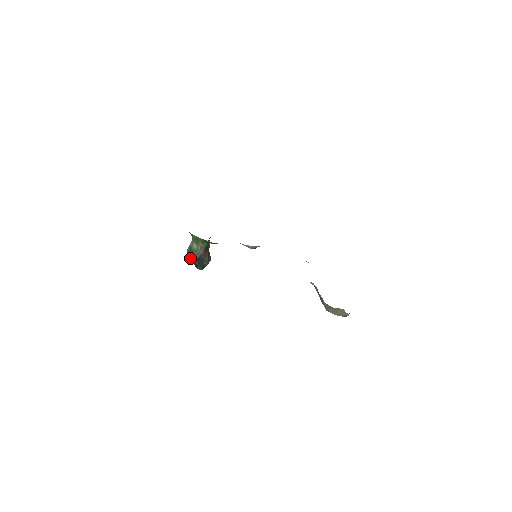
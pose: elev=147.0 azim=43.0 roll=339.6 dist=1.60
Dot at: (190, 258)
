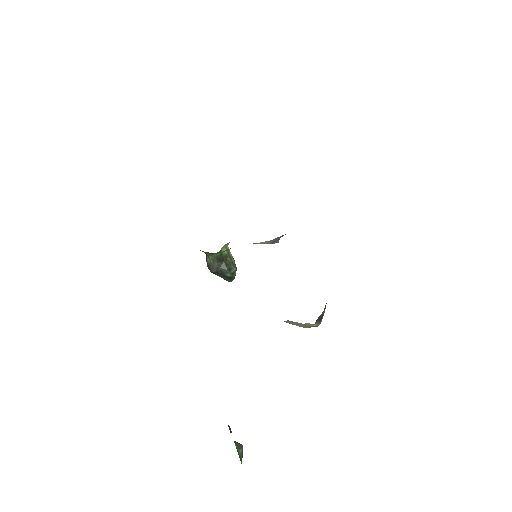
Dot at: (213, 273)
